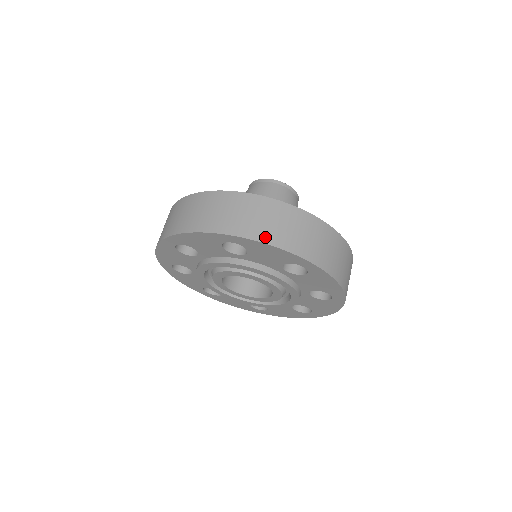
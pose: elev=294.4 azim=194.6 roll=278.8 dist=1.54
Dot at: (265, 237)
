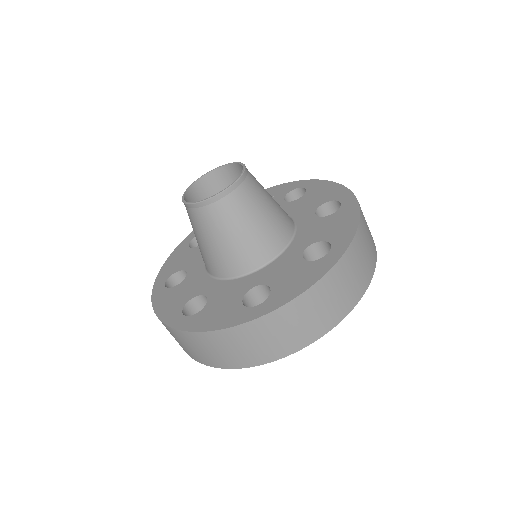
Dot at: (373, 265)
